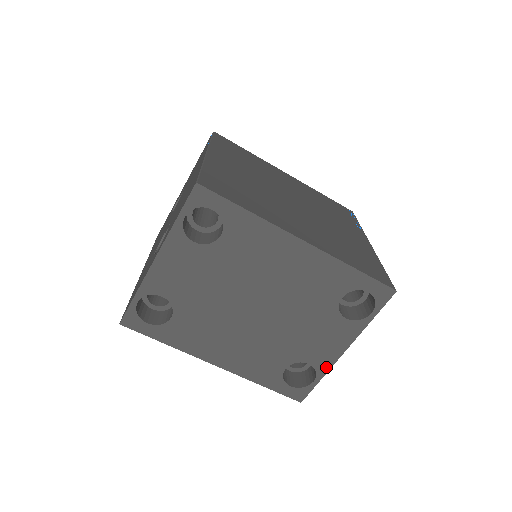
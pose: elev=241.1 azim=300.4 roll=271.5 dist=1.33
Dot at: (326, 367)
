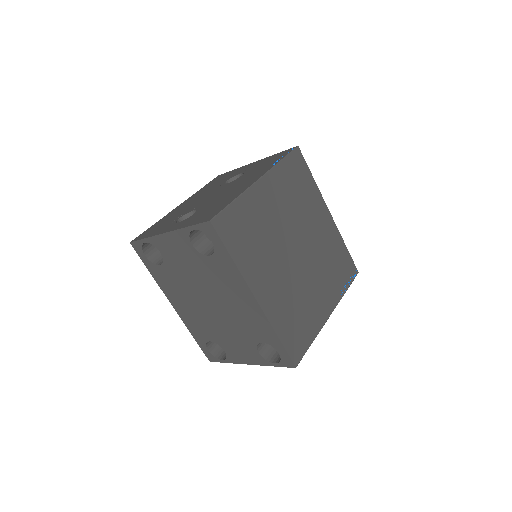
Dot at: (233, 361)
